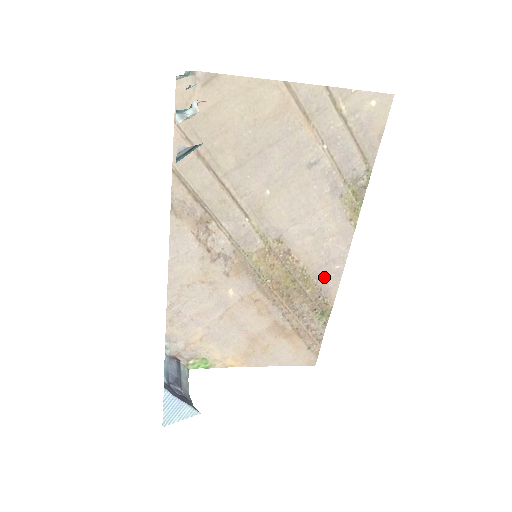
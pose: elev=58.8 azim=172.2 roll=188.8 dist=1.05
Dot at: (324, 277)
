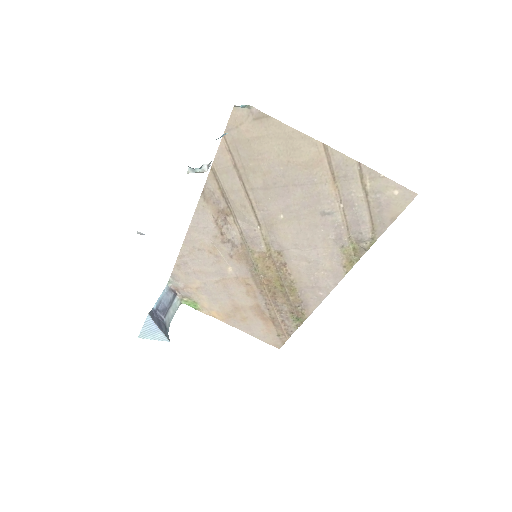
Dot at: (308, 295)
